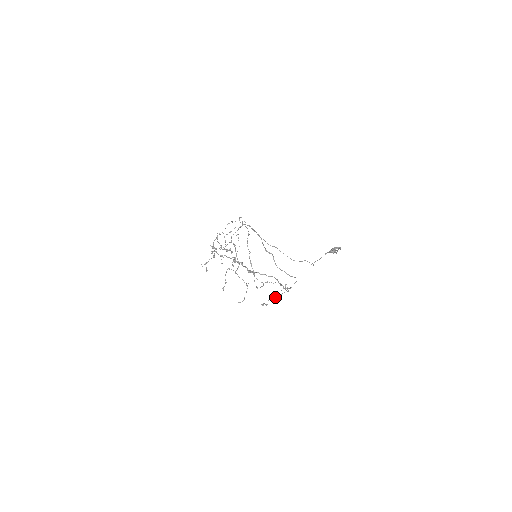
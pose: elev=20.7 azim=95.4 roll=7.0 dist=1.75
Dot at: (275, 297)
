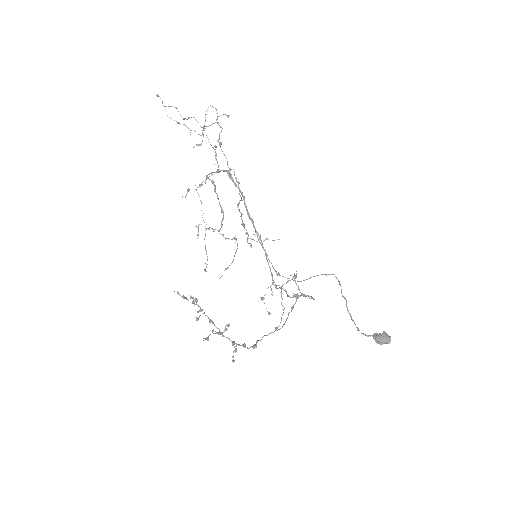
Dot at: occluded
